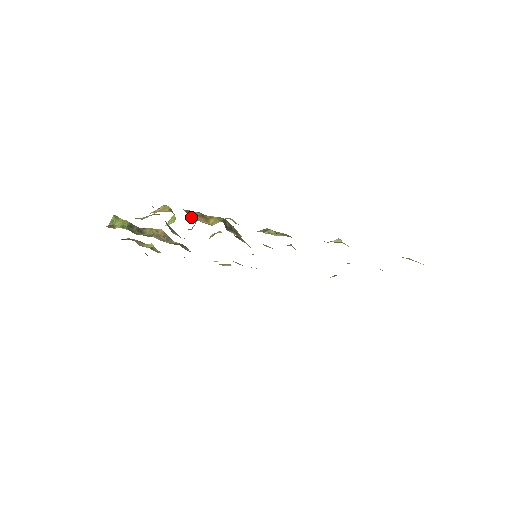
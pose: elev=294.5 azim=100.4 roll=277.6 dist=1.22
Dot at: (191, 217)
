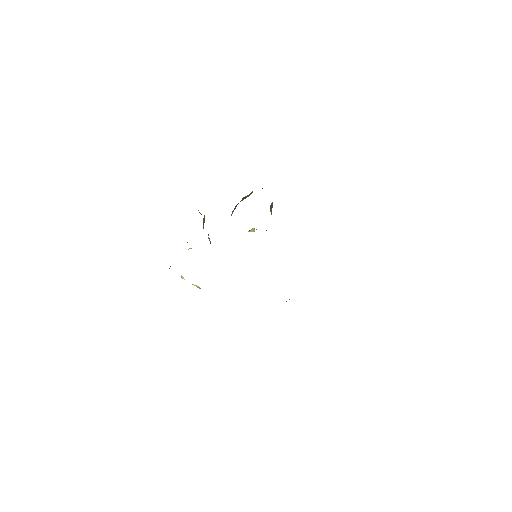
Dot at: occluded
